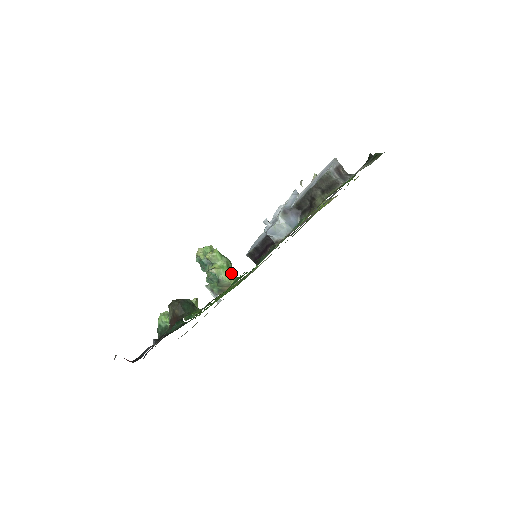
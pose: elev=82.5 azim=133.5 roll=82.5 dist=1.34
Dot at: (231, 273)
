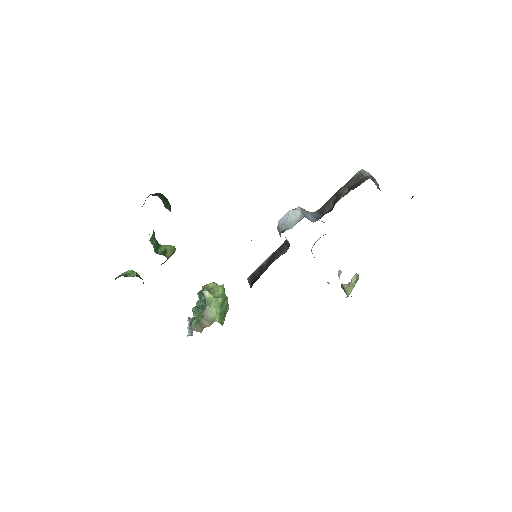
Dot at: (221, 311)
